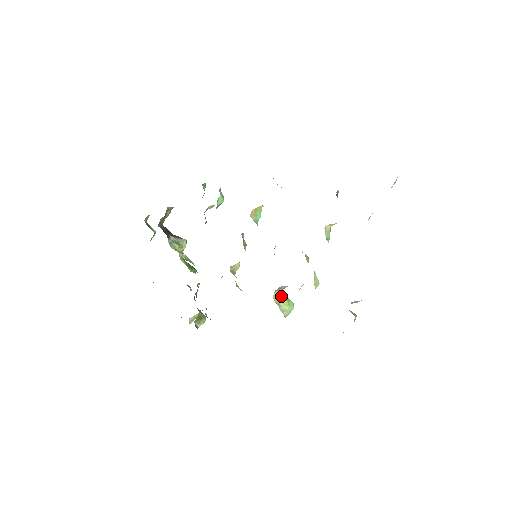
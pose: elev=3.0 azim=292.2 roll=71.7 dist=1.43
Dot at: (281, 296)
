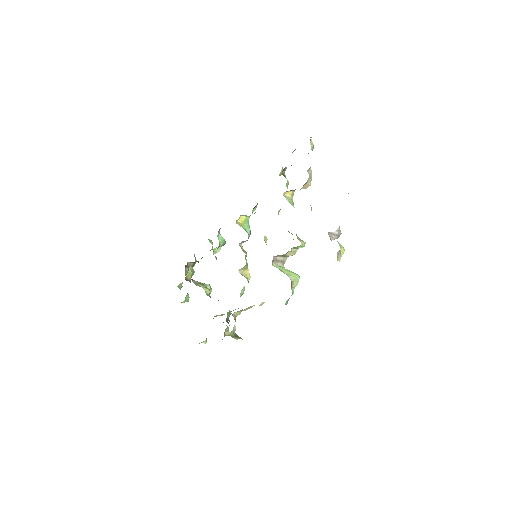
Dot at: (282, 267)
